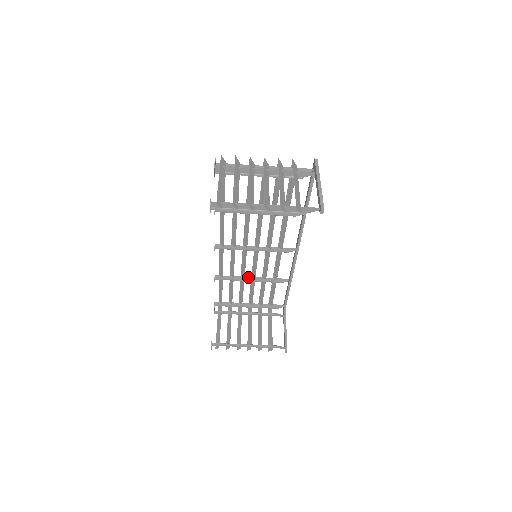
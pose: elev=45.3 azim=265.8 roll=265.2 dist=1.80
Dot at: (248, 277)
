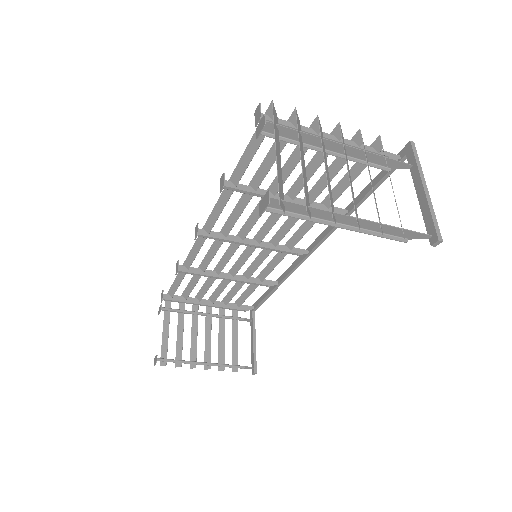
Dot at: (224, 273)
